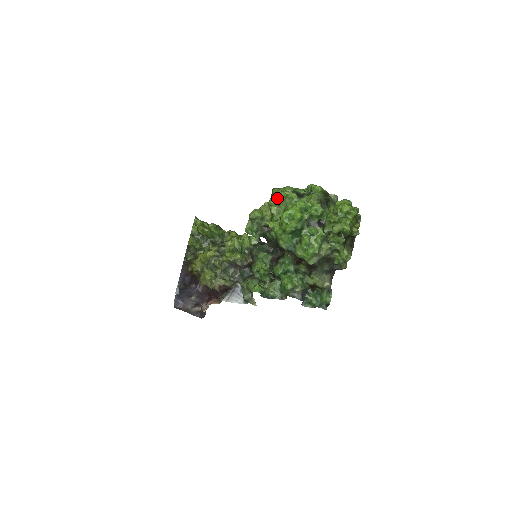
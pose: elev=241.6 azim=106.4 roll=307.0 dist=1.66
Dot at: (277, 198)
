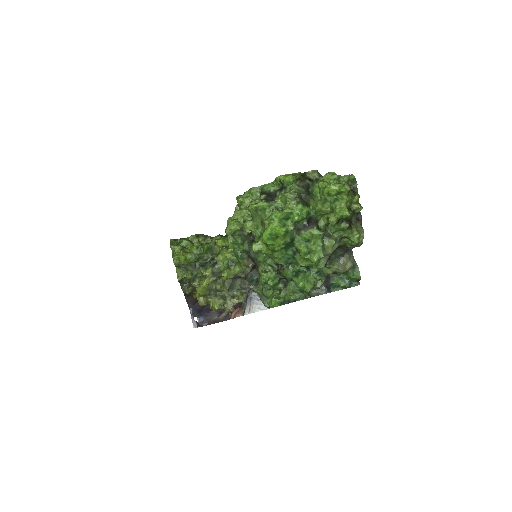
Dot at: (246, 208)
